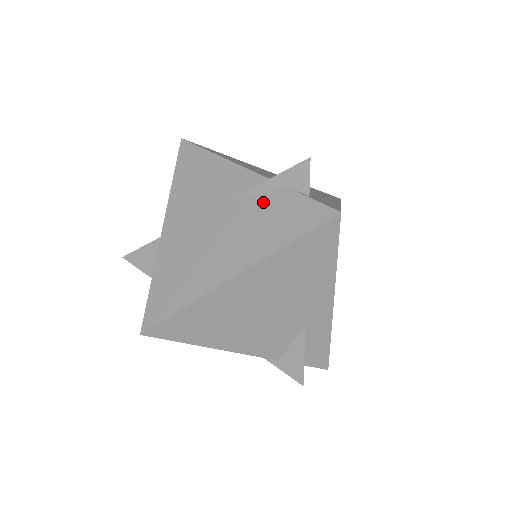
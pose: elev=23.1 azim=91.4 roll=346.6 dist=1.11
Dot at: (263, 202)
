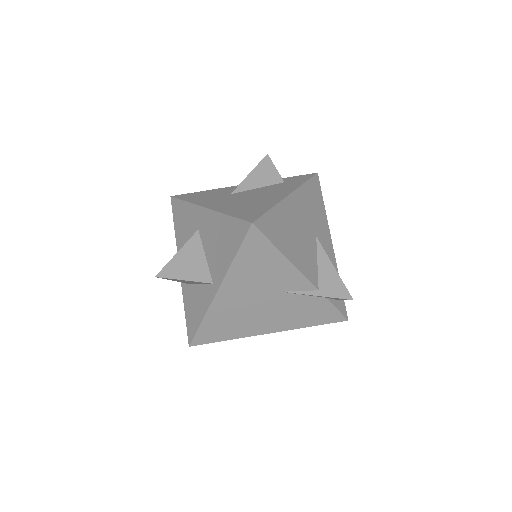
Dot at: (306, 301)
